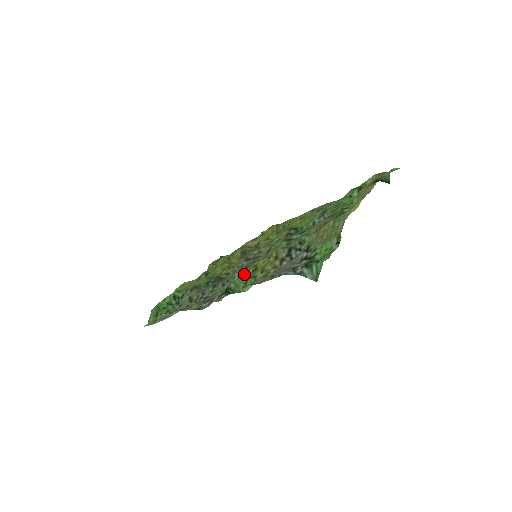
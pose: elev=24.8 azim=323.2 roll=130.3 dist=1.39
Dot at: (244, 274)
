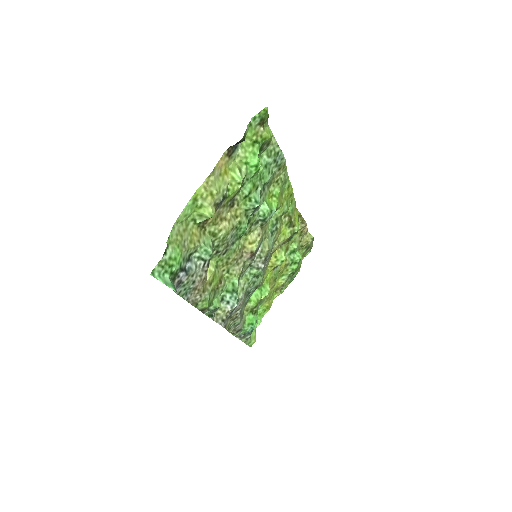
Dot at: (225, 286)
